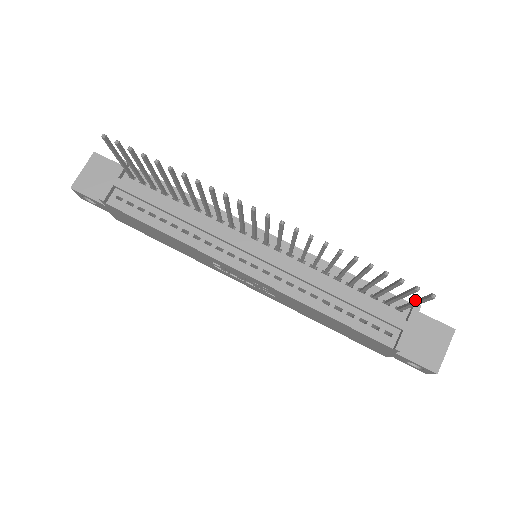
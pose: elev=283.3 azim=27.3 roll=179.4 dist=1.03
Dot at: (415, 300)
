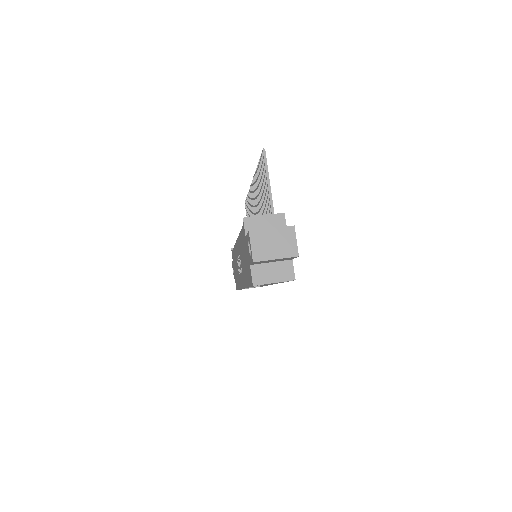
Dot at: (269, 181)
